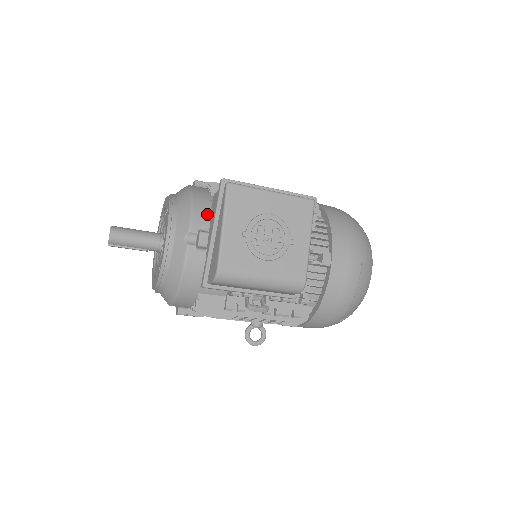
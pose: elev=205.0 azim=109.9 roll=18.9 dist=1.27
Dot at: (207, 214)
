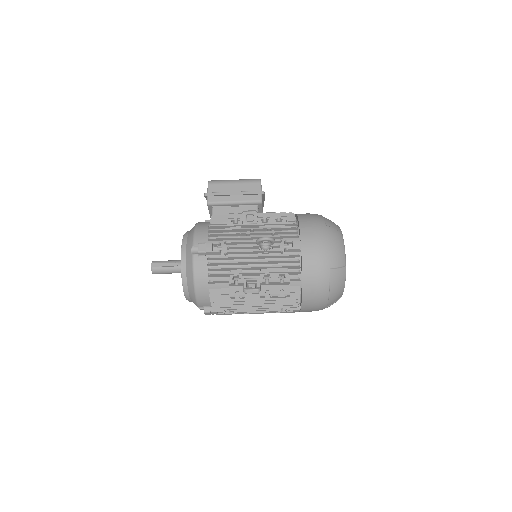
Dot at: occluded
